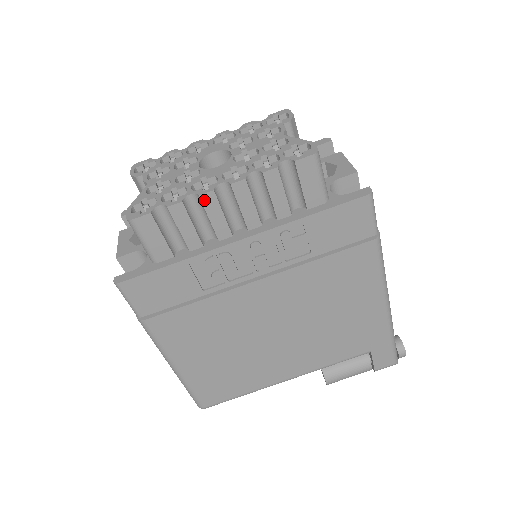
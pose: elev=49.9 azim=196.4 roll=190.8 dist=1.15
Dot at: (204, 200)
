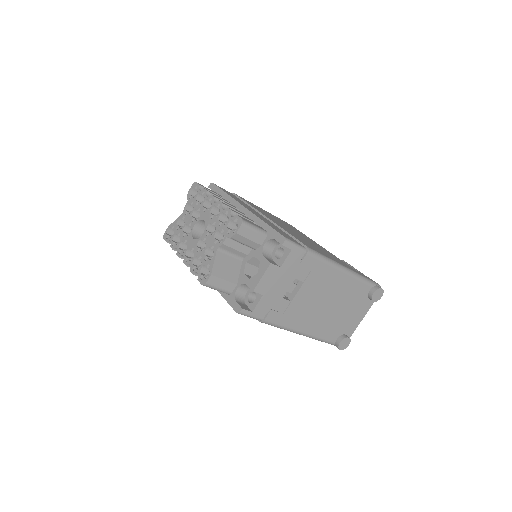
Dot at: occluded
